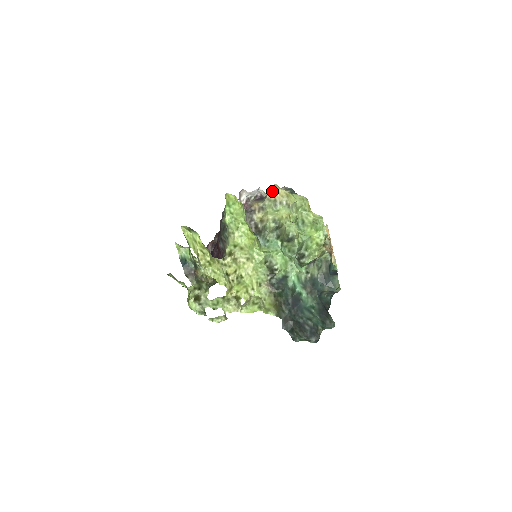
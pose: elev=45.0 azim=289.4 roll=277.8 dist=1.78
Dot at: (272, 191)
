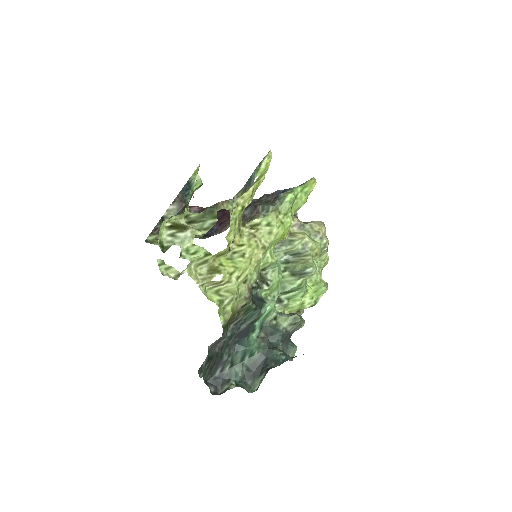
Dot at: (319, 224)
